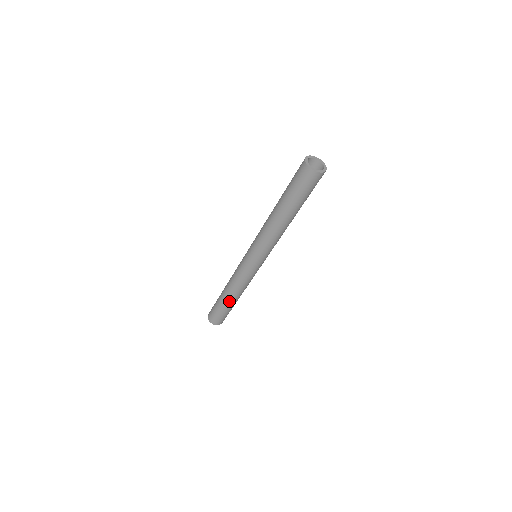
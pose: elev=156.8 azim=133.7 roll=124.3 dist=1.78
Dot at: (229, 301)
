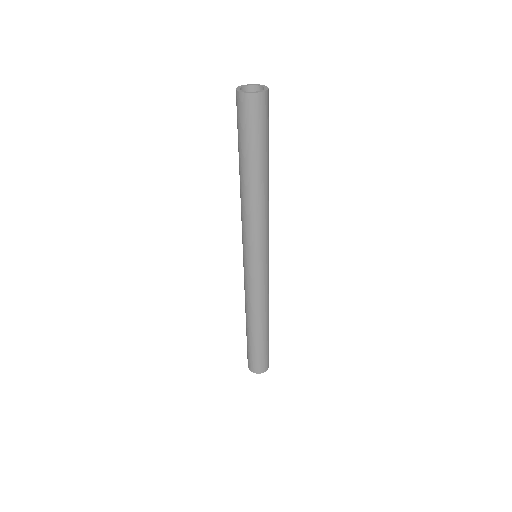
Dot at: (249, 330)
